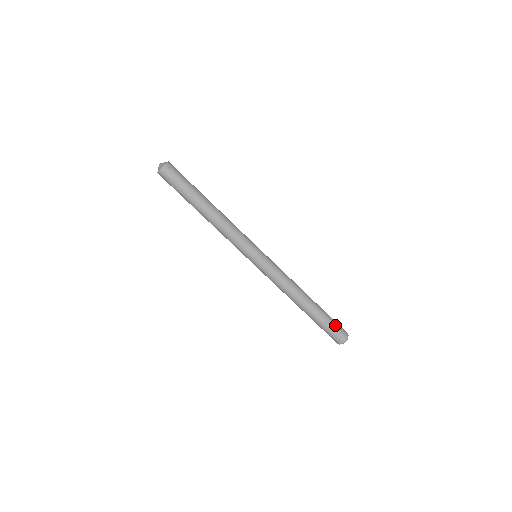
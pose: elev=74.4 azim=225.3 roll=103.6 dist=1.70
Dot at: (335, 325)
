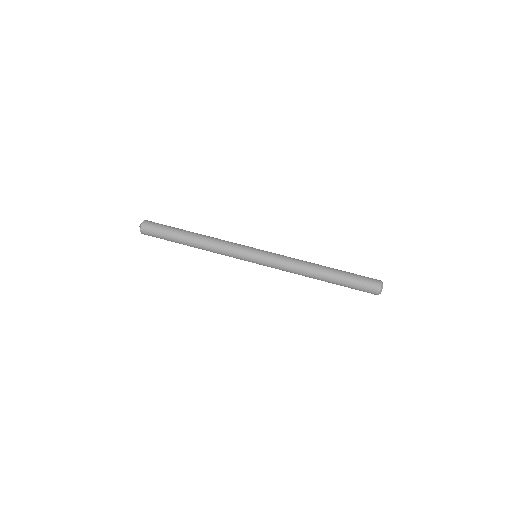
Dot at: (362, 281)
